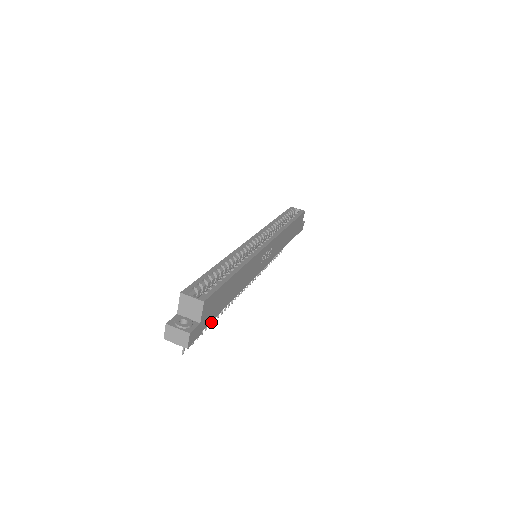
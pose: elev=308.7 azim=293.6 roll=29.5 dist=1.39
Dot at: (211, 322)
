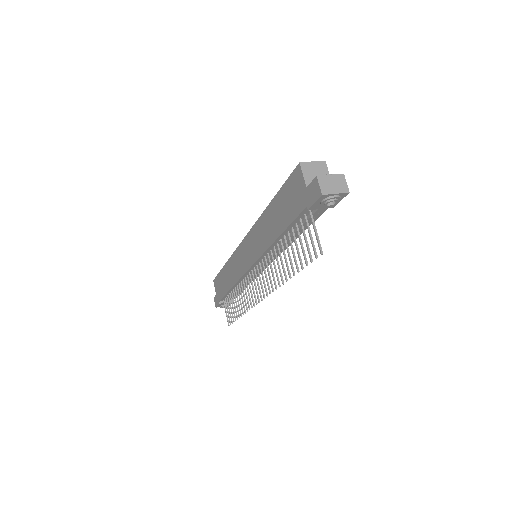
Dot at: (293, 270)
